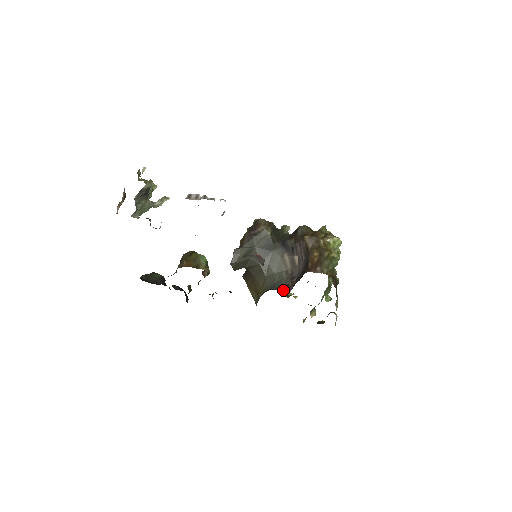
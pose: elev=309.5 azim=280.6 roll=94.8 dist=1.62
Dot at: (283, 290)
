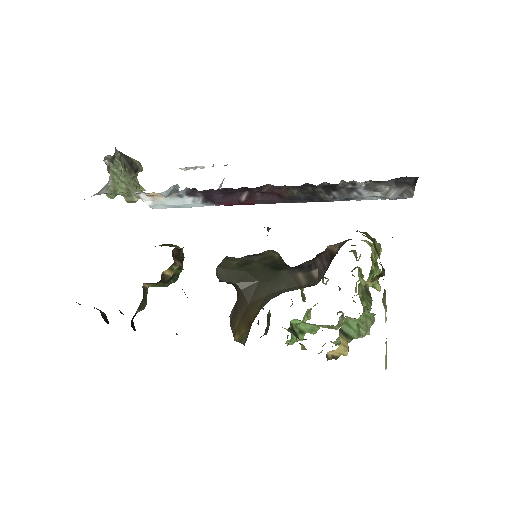
Dot at: occluded
